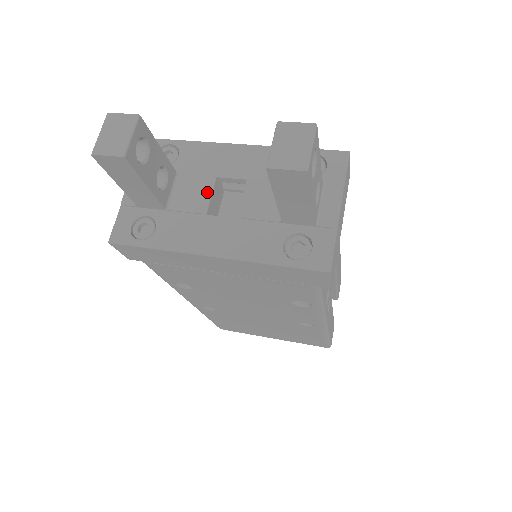
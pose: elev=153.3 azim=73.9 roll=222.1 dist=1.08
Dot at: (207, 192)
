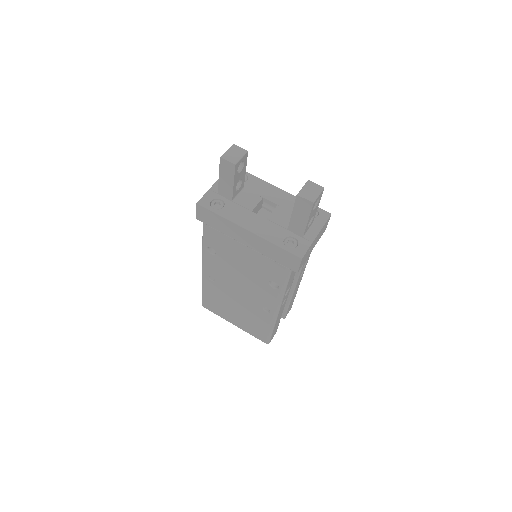
Dot at: (256, 202)
